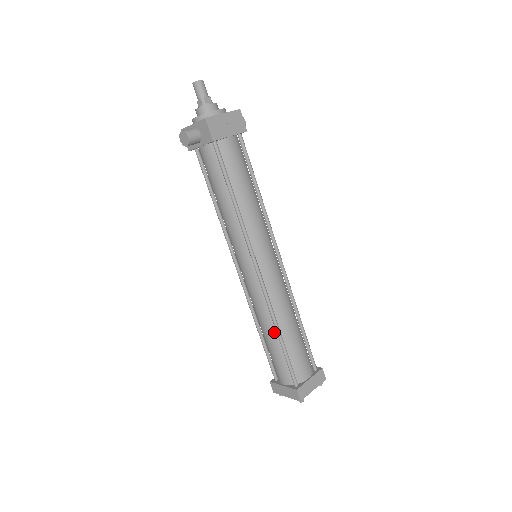
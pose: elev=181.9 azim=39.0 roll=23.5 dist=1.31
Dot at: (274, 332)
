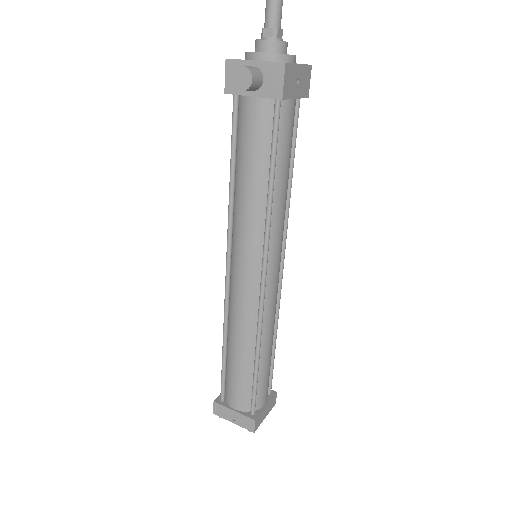
Dot at: (251, 352)
